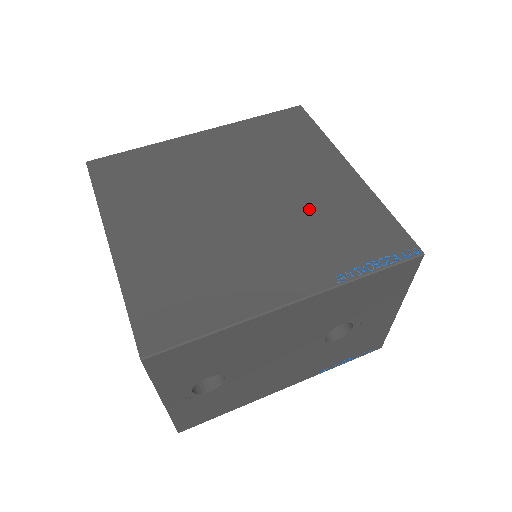
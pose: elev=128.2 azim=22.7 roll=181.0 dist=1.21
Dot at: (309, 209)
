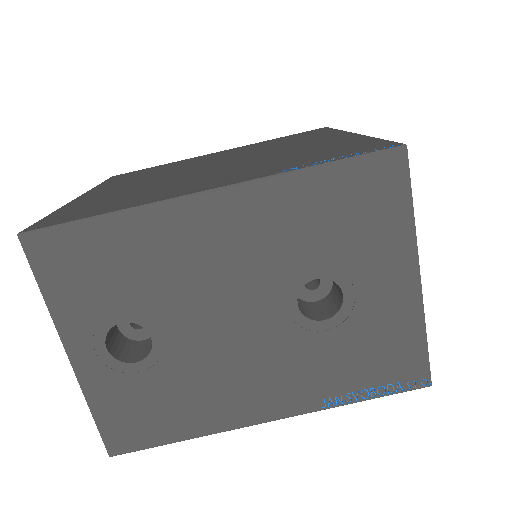
Dot at: (284, 154)
